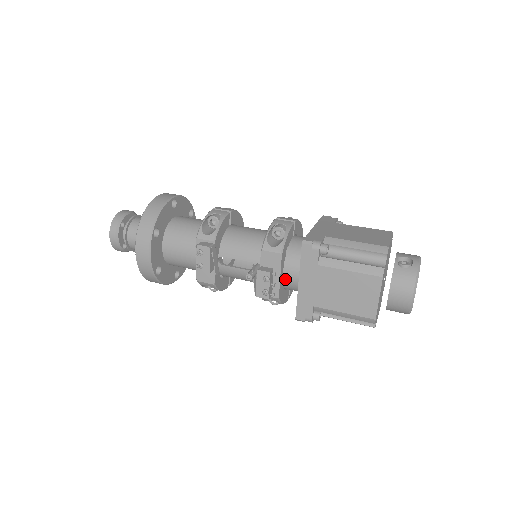
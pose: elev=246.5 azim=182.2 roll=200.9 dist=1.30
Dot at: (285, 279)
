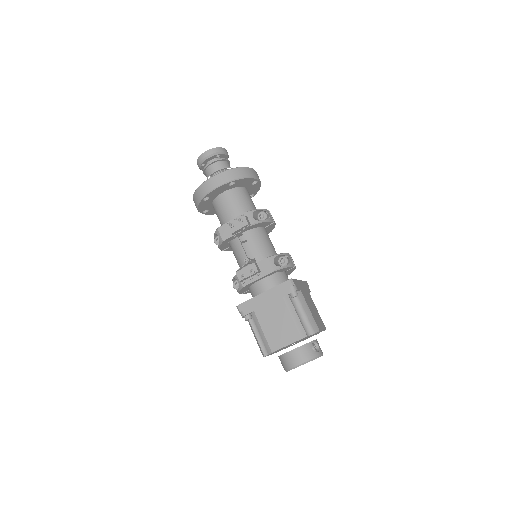
Dot at: (257, 283)
